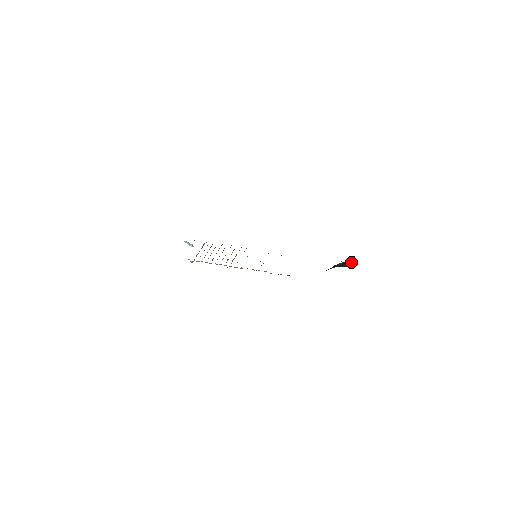
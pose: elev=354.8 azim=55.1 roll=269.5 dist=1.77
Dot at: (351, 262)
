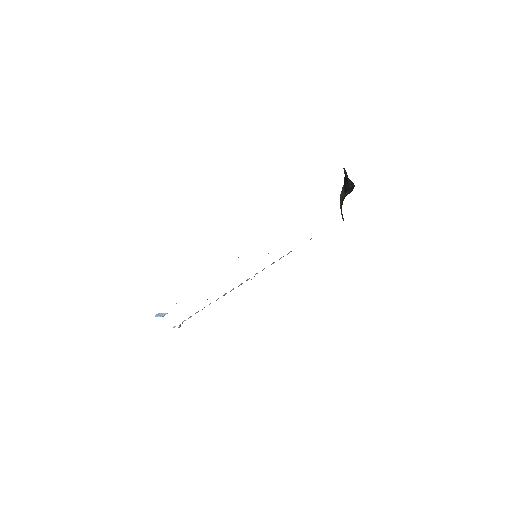
Dot at: (352, 184)
